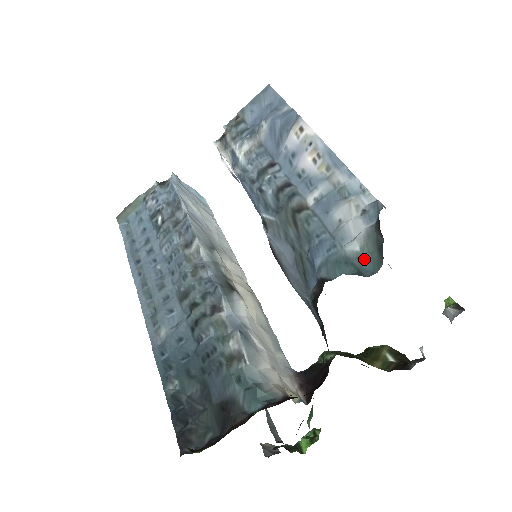
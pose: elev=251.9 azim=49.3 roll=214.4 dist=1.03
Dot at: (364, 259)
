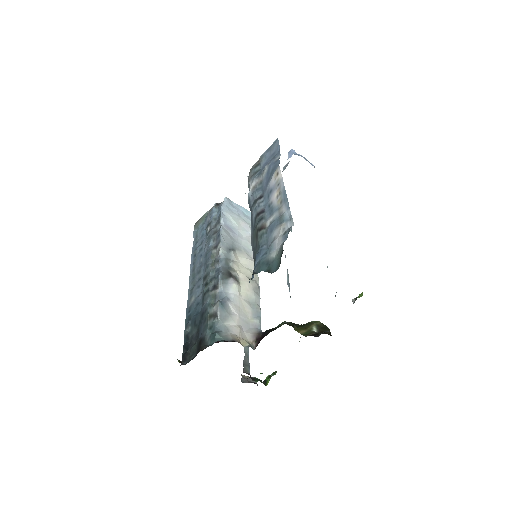
Dot at: (274, 262)
